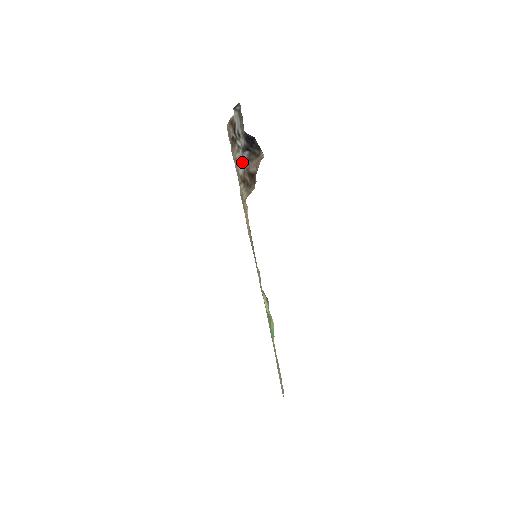
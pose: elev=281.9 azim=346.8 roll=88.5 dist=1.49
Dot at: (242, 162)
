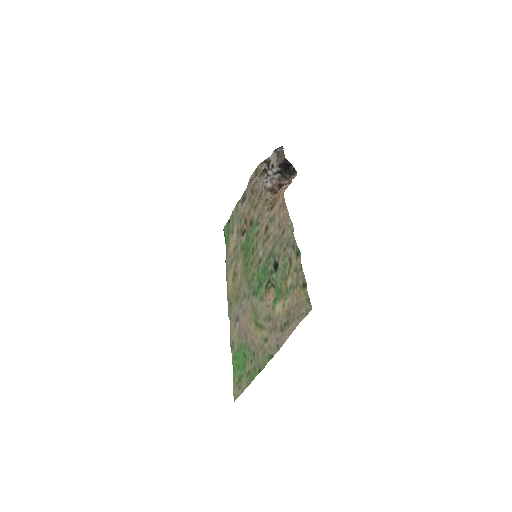
Dot at: (273, 180)
